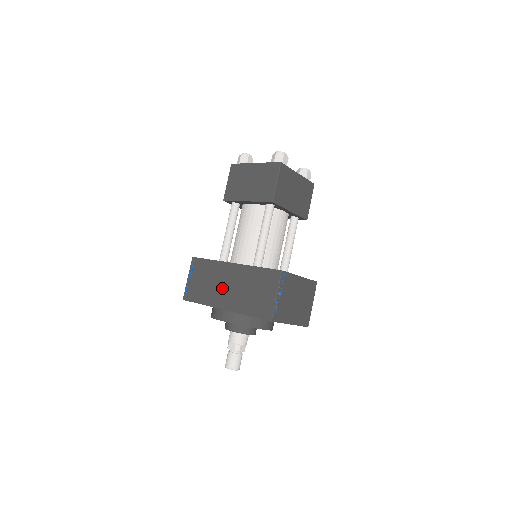
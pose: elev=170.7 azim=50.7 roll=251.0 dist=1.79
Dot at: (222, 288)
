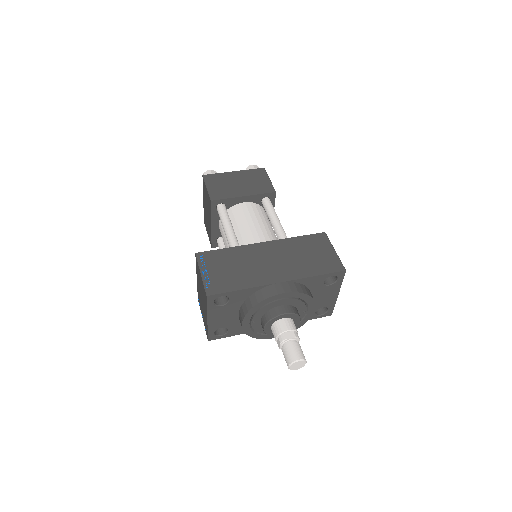
Dot at: (264, 265)
